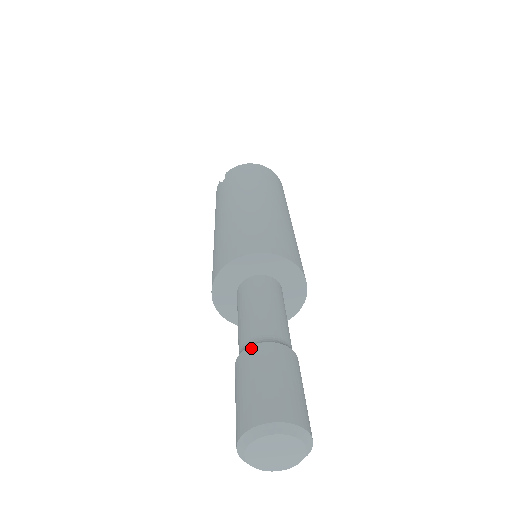
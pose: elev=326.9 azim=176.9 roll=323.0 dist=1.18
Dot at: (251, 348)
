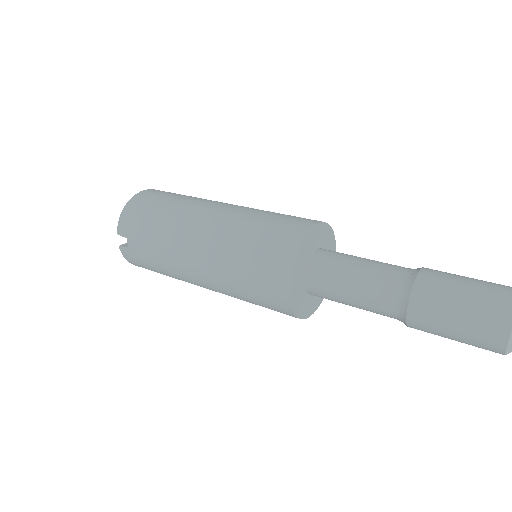
Dot at: (413, 299)
